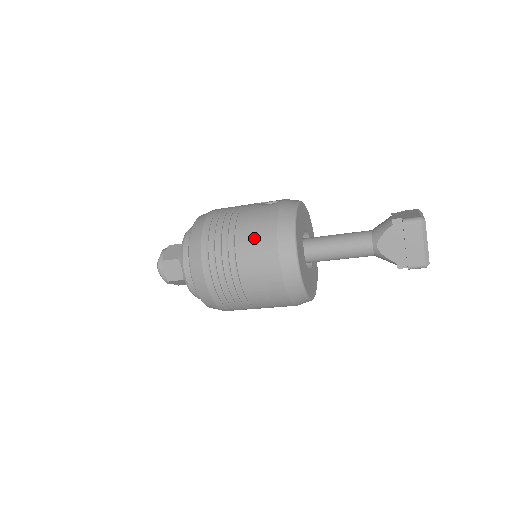
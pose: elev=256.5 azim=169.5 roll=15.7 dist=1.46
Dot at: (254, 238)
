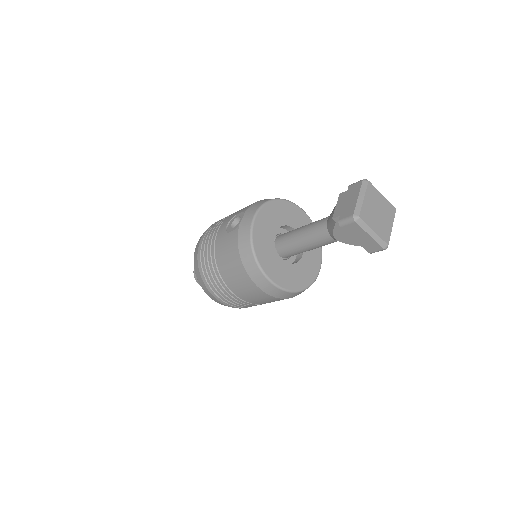
Dot at: (232, 273)
